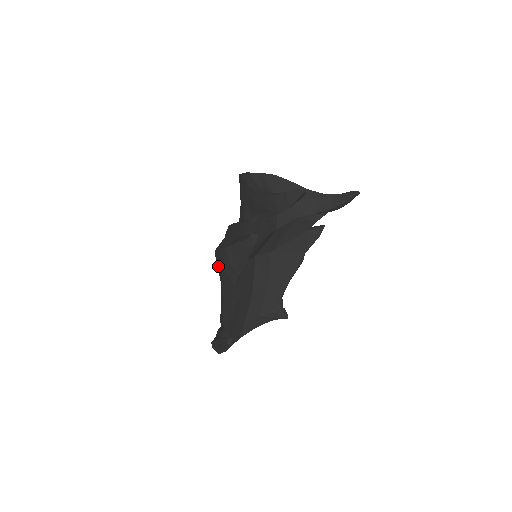
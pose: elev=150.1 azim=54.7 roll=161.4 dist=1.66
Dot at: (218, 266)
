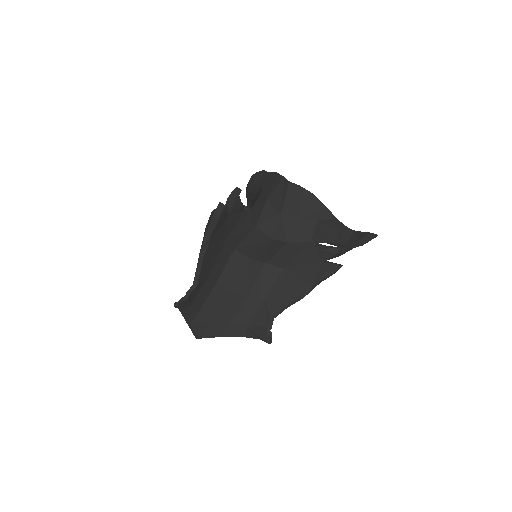
Dot at: occluded
